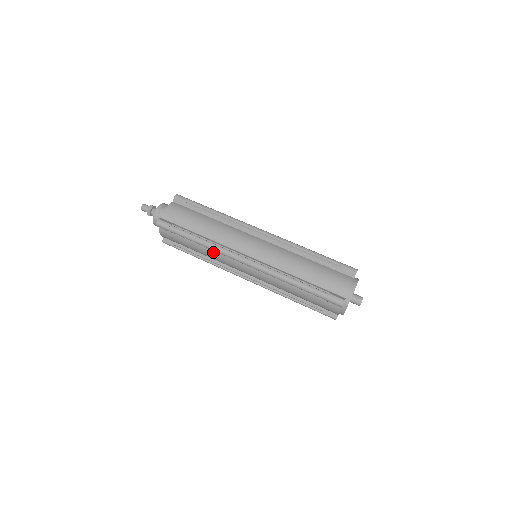
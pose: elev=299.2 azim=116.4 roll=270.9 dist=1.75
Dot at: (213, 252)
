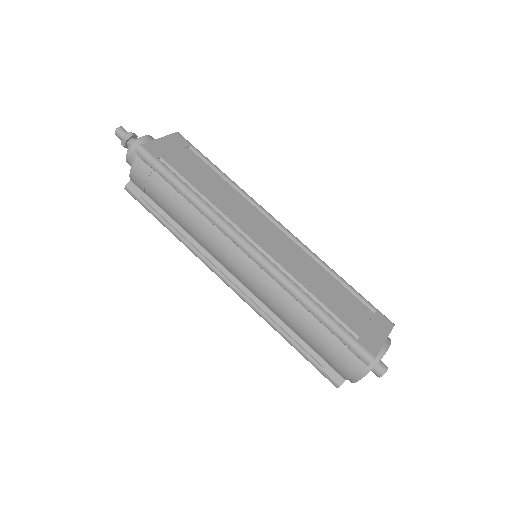
Dot at: occluded
